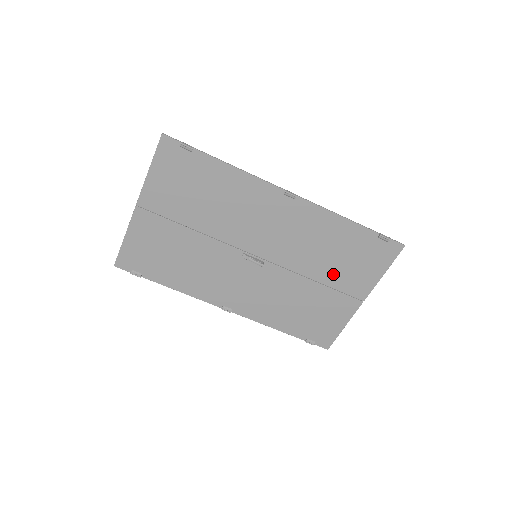
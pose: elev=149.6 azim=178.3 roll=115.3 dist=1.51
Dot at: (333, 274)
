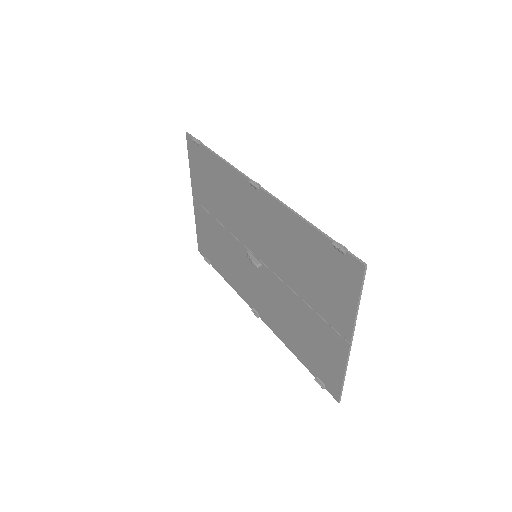
Dot at: (312, 293)
